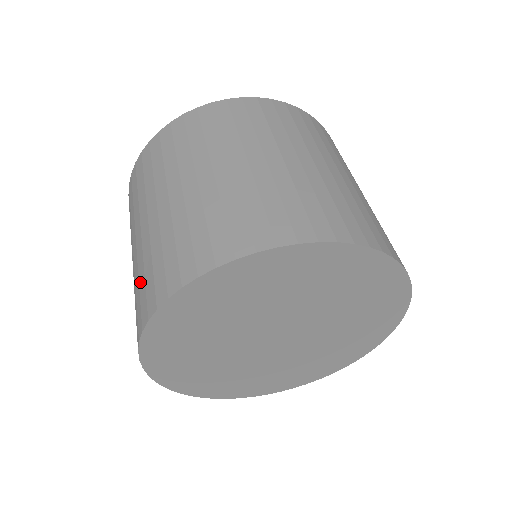
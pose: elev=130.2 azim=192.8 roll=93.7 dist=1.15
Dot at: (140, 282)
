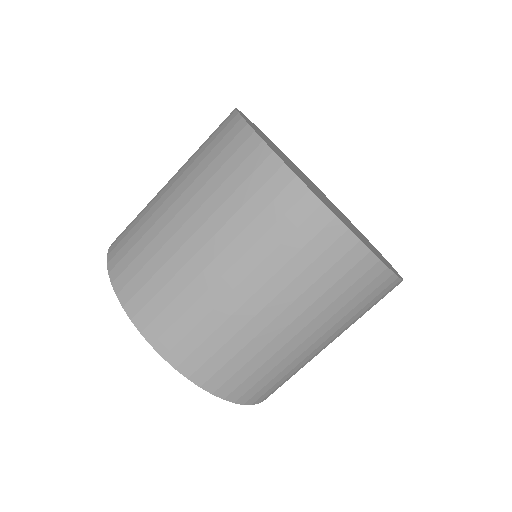
Dot at: (200, 328)
